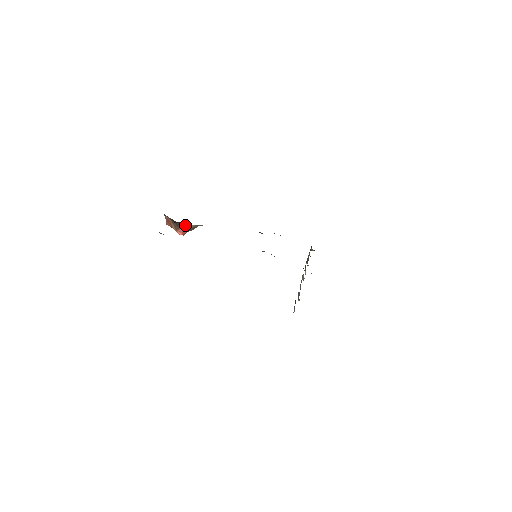
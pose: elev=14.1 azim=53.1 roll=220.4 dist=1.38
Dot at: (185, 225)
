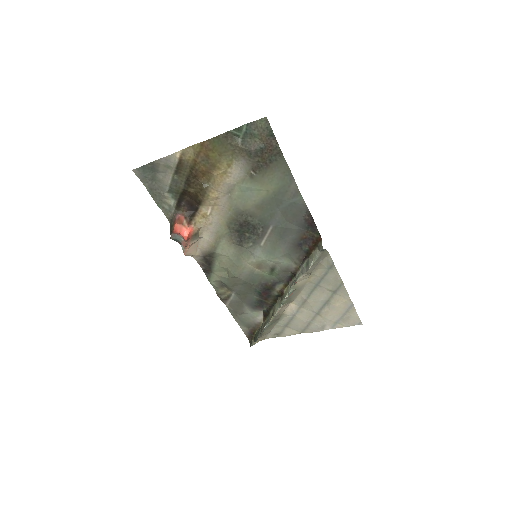
Dot at: (195, 223)
